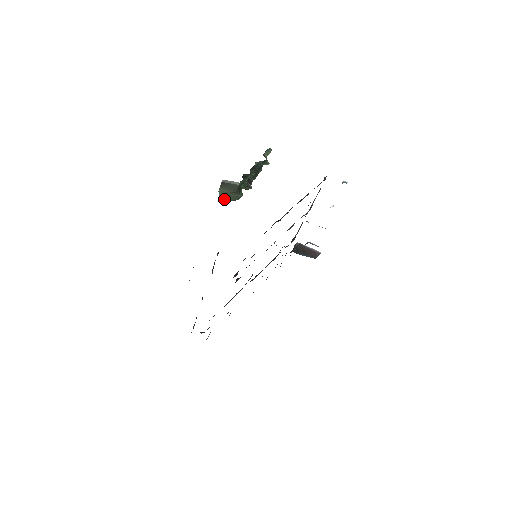
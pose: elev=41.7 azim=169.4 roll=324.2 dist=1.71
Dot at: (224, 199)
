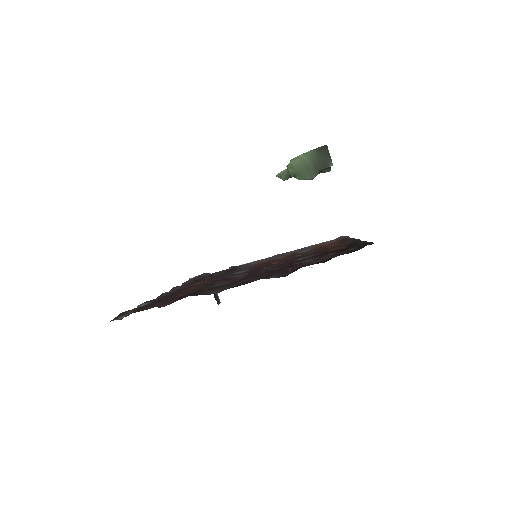
Dot at: (292, 163)
